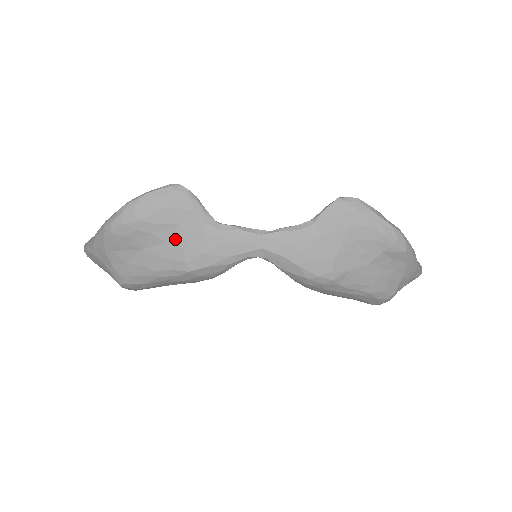
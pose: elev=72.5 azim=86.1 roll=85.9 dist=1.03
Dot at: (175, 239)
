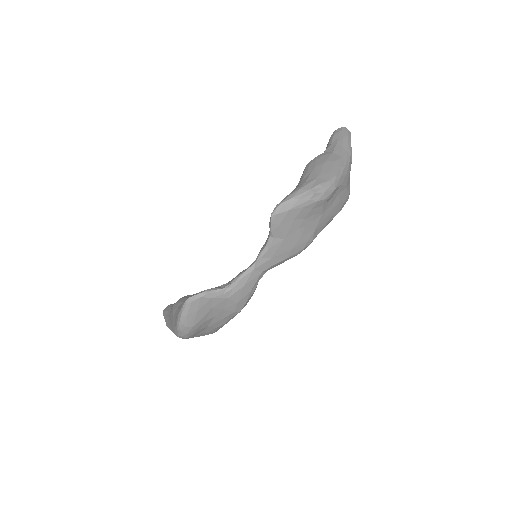
Dot at: (217, 312)
